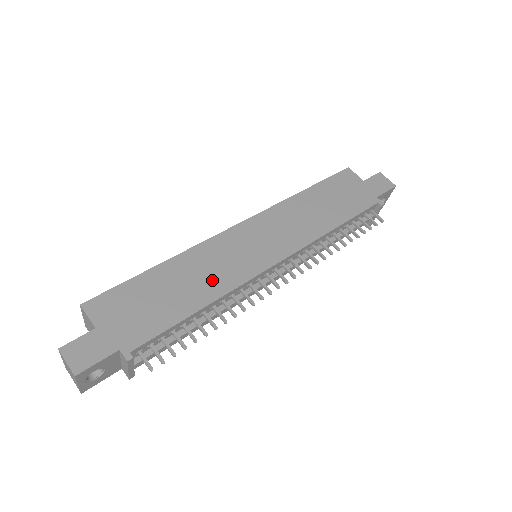
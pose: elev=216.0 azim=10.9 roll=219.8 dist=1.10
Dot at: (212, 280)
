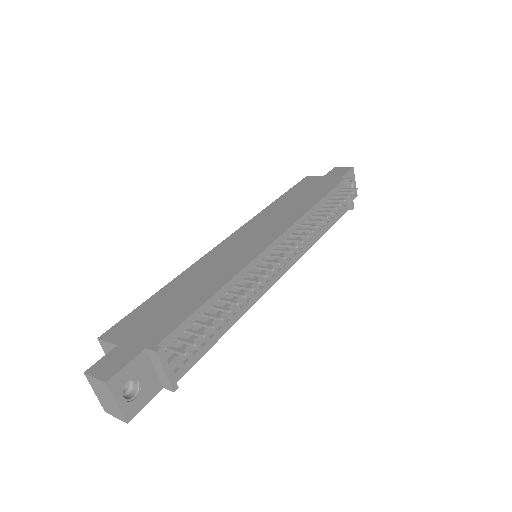
Dot at: (218, 274)
